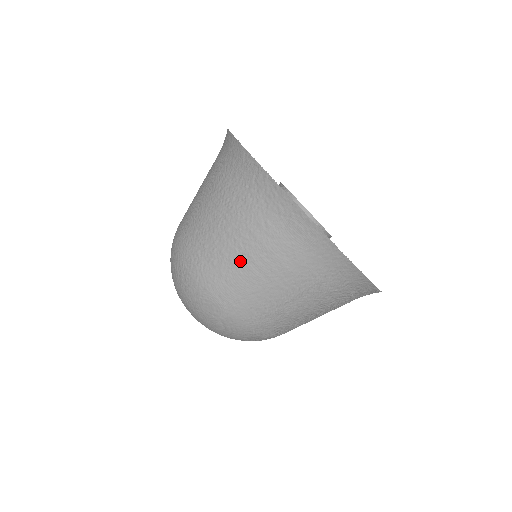
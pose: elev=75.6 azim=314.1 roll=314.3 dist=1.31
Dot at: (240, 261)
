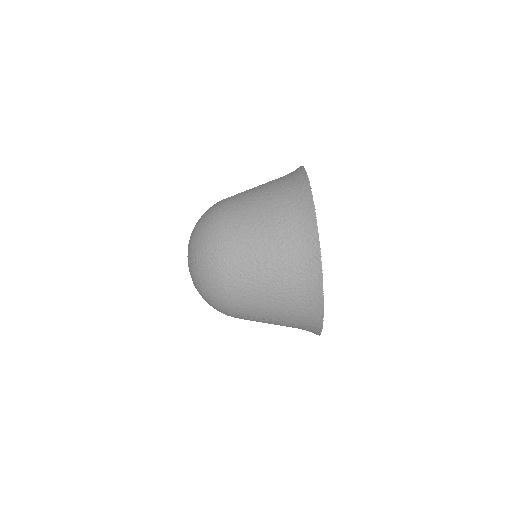
Dot at: (261, 290)
